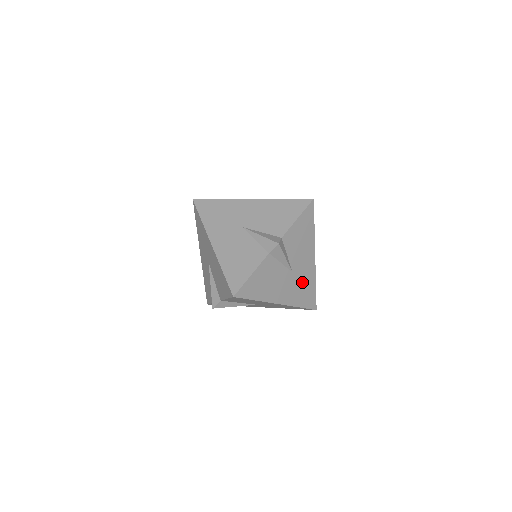
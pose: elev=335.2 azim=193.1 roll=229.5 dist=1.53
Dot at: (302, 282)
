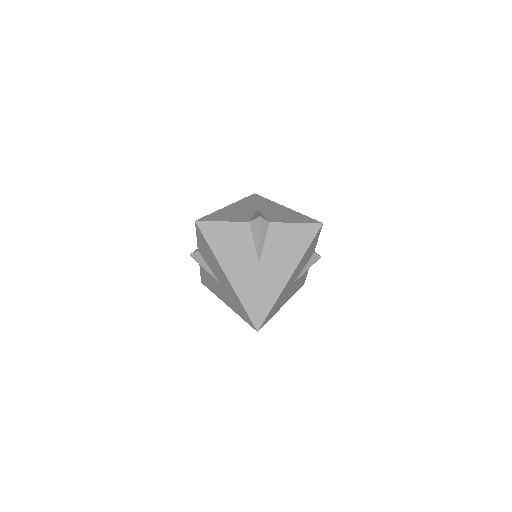
Dot at: (262, 285)
